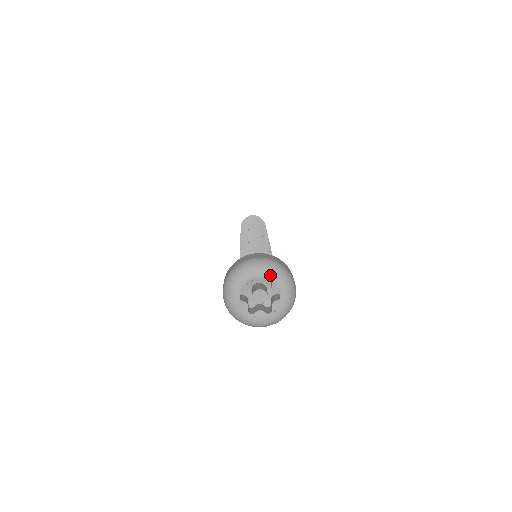
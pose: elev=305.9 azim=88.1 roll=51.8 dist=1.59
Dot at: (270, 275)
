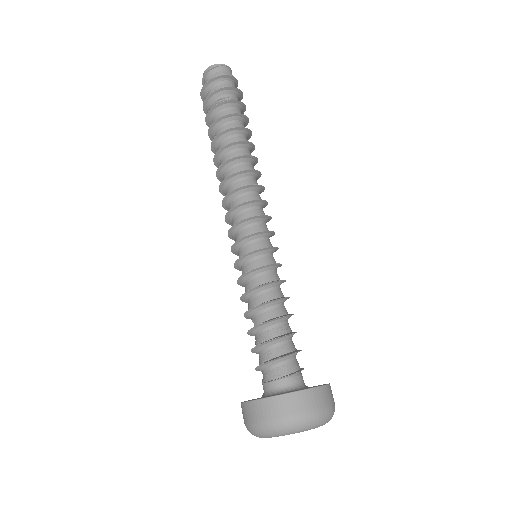
Dot at: occluded
